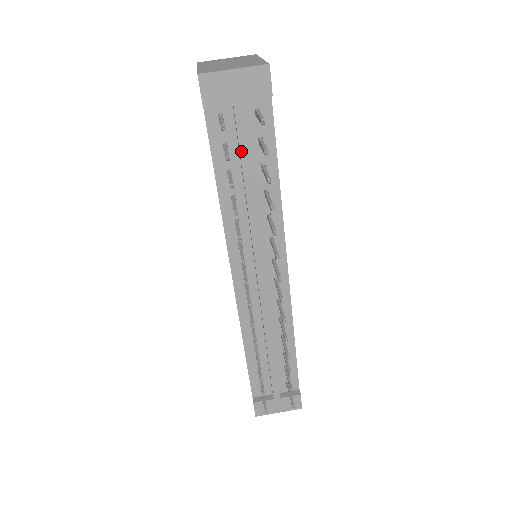
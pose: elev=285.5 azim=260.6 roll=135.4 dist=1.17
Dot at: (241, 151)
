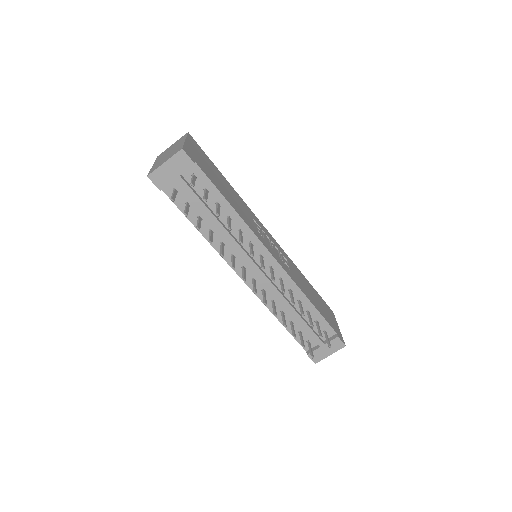
Dot at: (197, 203)
